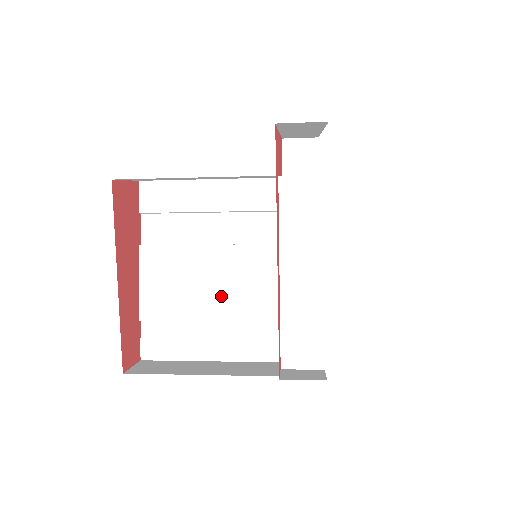
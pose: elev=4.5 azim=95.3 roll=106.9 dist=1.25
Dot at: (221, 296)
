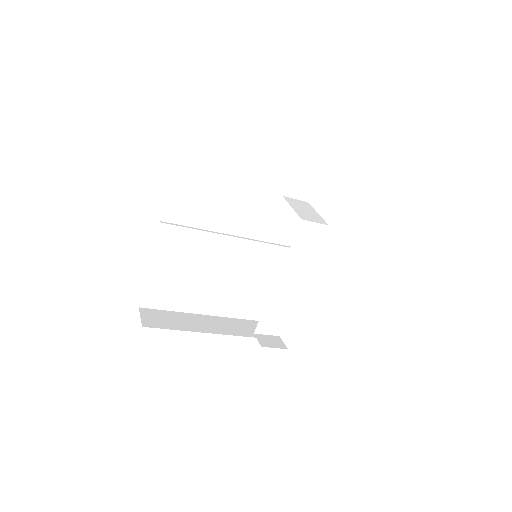
Dot at: (215, 272)
